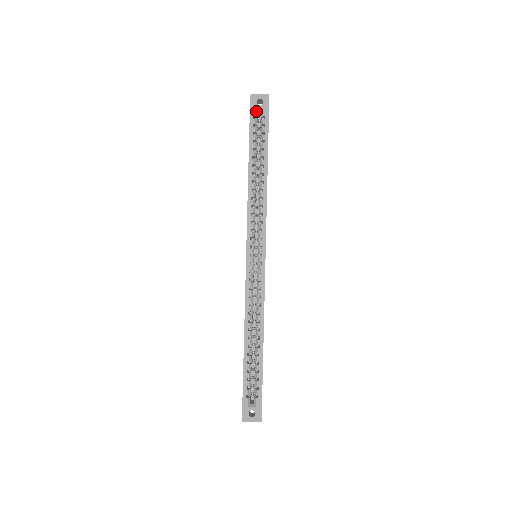
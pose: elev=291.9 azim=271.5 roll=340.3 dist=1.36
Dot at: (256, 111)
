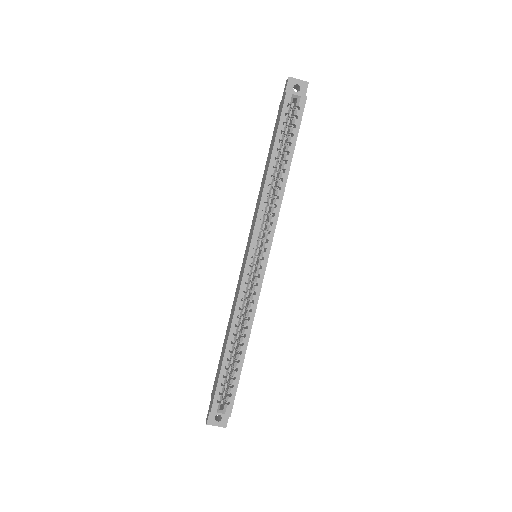
Dot at: (292, 98)
